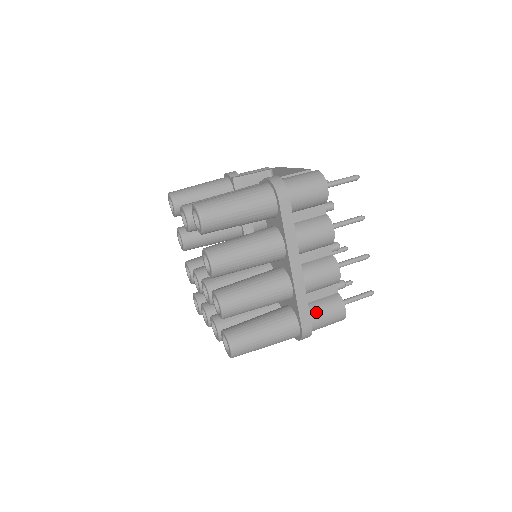
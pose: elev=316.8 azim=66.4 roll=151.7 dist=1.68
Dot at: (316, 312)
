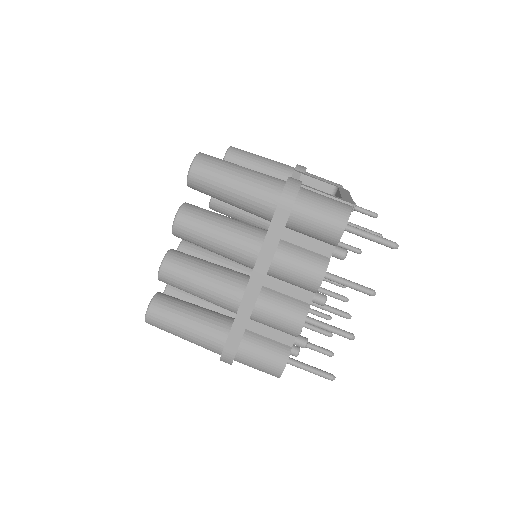
Dot at: (251, 346)
